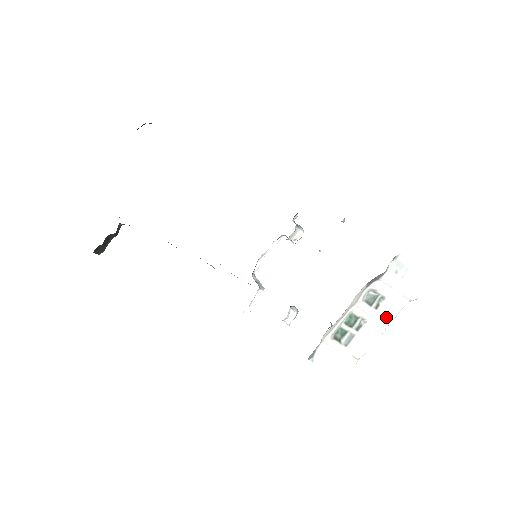
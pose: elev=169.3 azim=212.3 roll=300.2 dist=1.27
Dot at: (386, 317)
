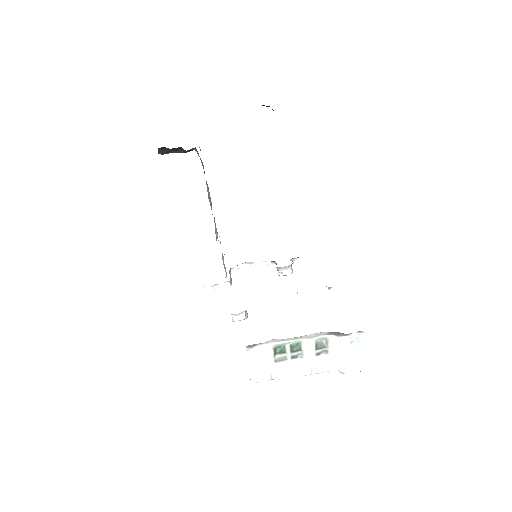
Dot at: (316, 367)
